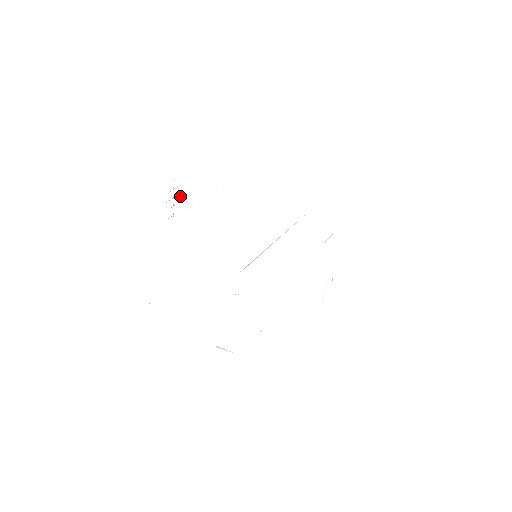
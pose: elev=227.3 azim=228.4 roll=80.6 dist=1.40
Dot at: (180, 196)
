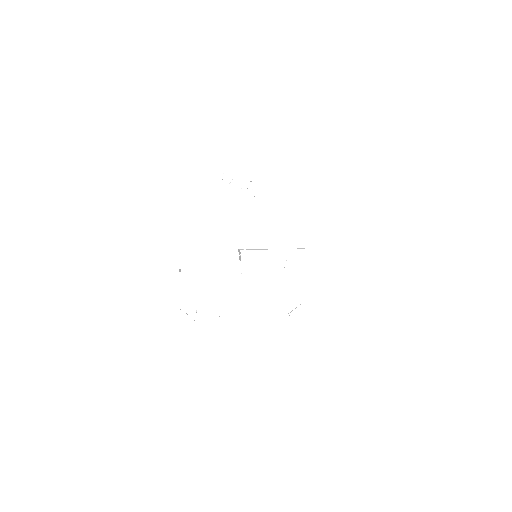
Dot at: occluded
